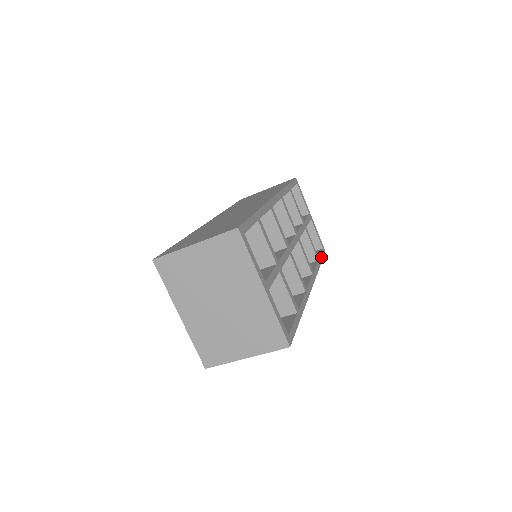
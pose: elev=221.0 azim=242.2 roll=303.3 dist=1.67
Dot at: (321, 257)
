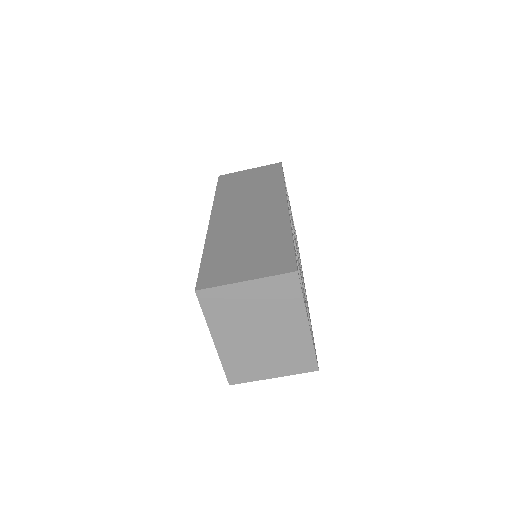
Dot at: occluded
